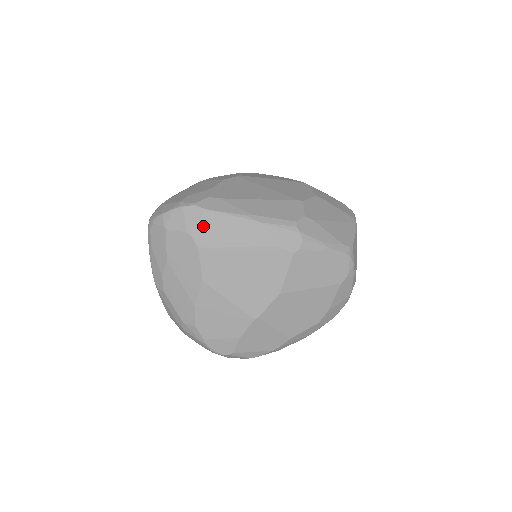
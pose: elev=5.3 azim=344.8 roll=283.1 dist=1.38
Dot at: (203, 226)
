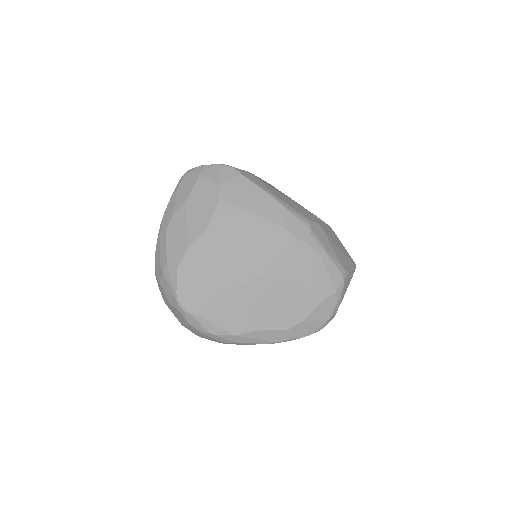
Dot at: (233, 185)
